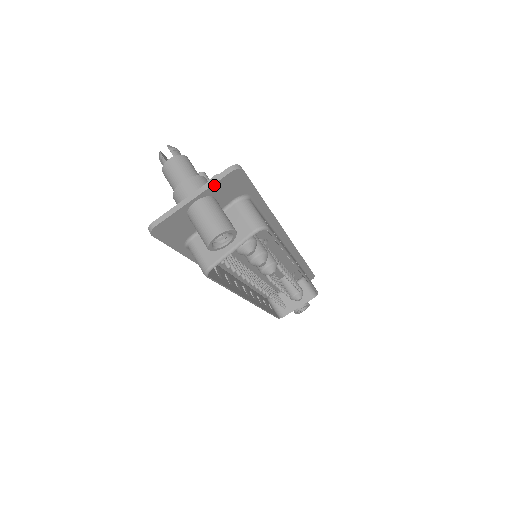
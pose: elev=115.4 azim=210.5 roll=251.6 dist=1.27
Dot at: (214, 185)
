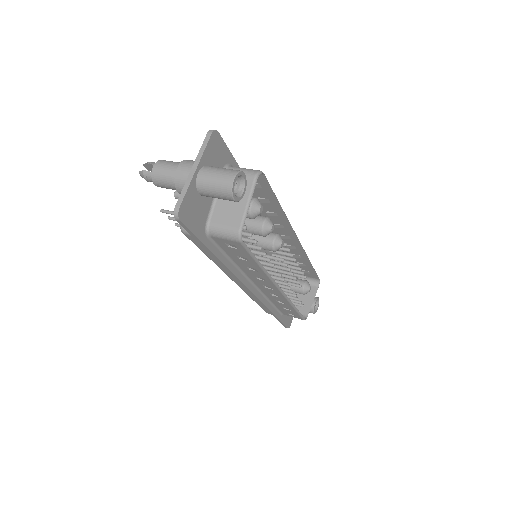
Dot at: (205, 151)
